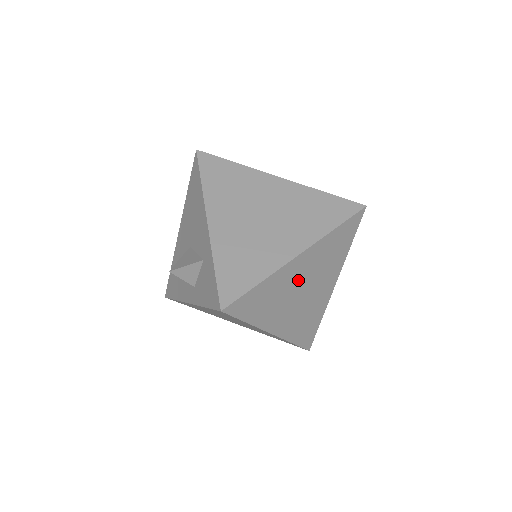
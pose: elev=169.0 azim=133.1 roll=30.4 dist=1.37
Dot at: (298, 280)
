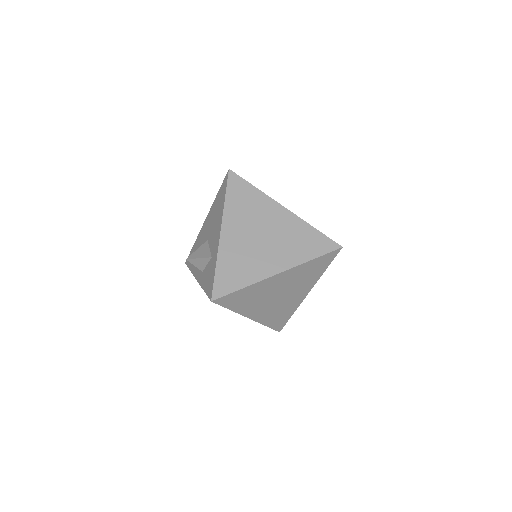
Dot at: (276, 288)
